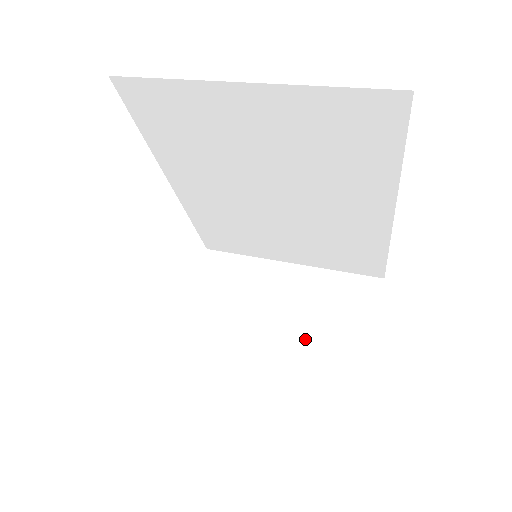
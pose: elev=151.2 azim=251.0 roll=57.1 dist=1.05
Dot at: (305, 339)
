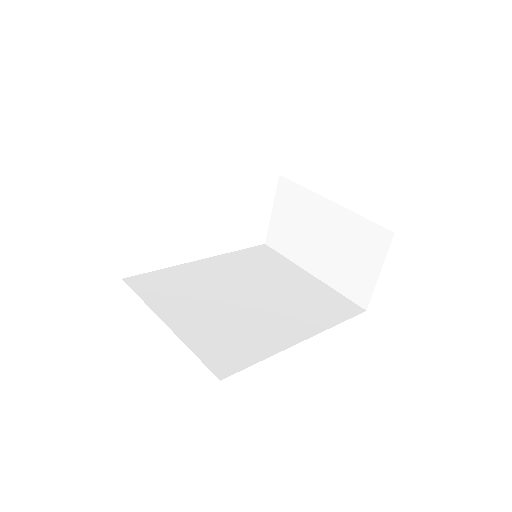
Dot at: (335, 265)
